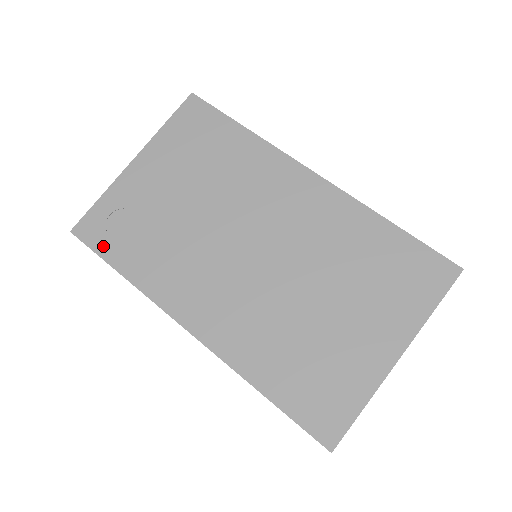
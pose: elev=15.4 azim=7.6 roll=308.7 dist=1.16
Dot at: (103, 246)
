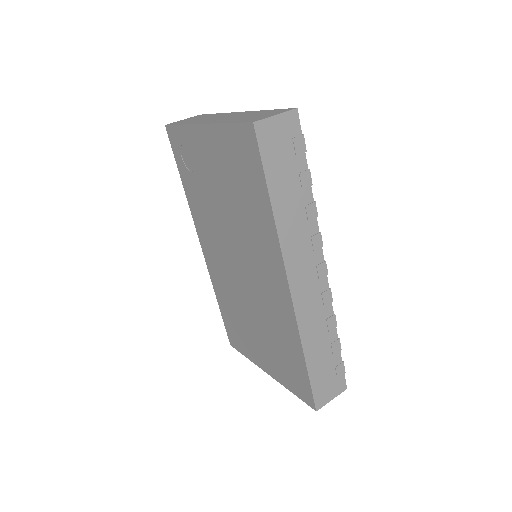
Dot at: (178, 158)
